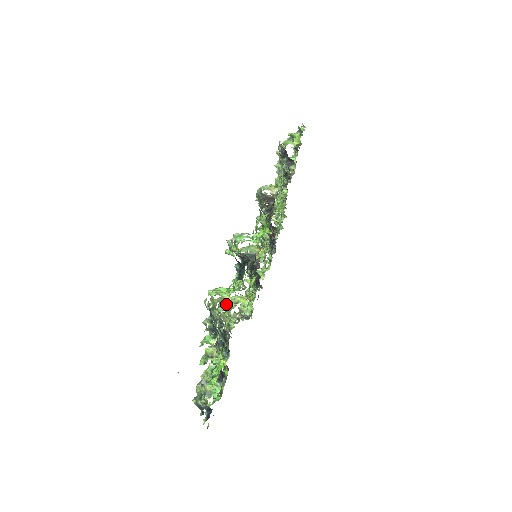
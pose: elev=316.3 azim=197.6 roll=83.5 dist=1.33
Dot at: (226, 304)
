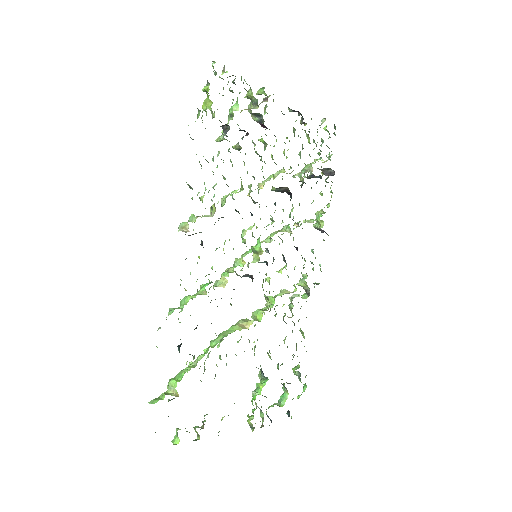
Dot at: occluded
